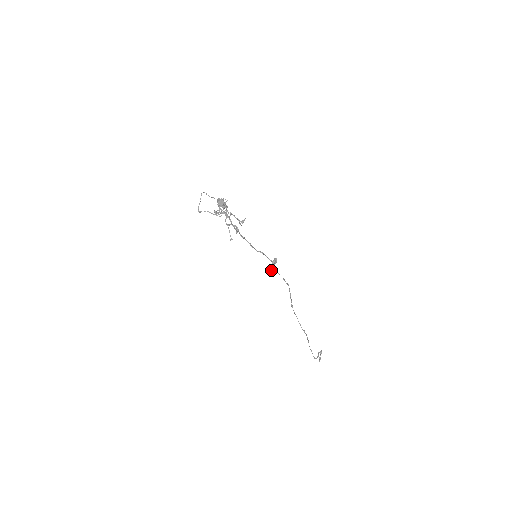
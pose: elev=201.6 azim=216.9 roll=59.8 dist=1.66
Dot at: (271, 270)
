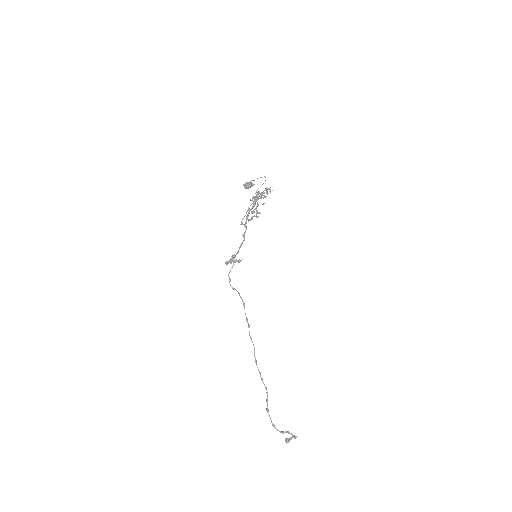
Dot at: occluded
